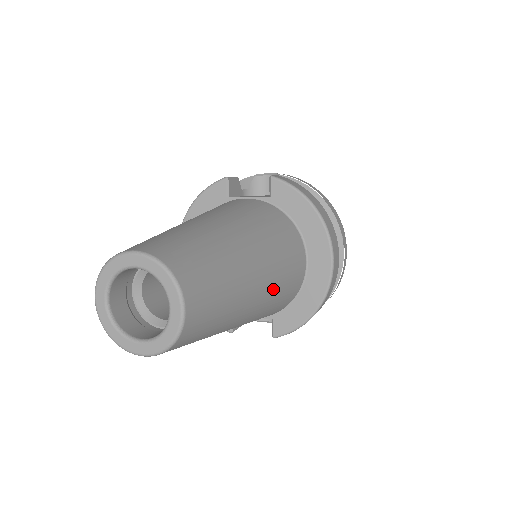
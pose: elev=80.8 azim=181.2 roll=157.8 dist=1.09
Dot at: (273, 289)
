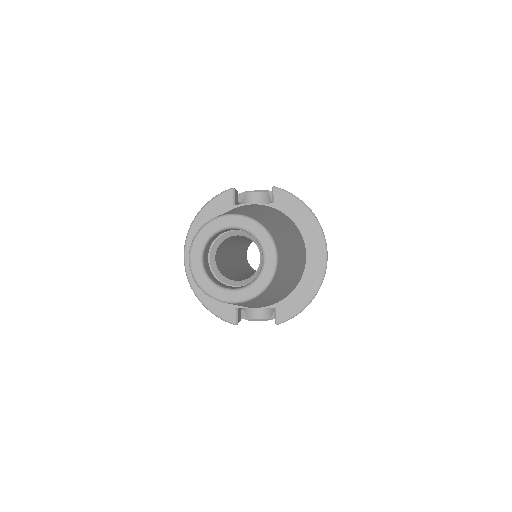
Dot at: (297, 268)
